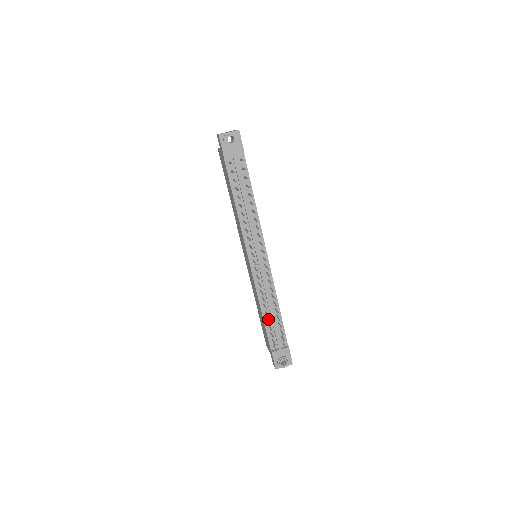
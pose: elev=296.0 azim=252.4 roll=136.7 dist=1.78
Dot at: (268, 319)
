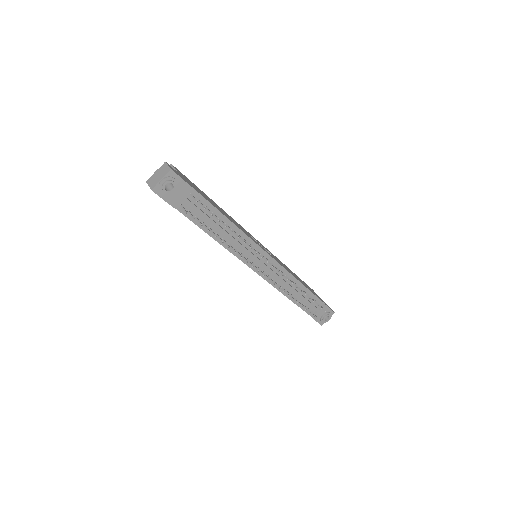
Dot at: (297, 300)
